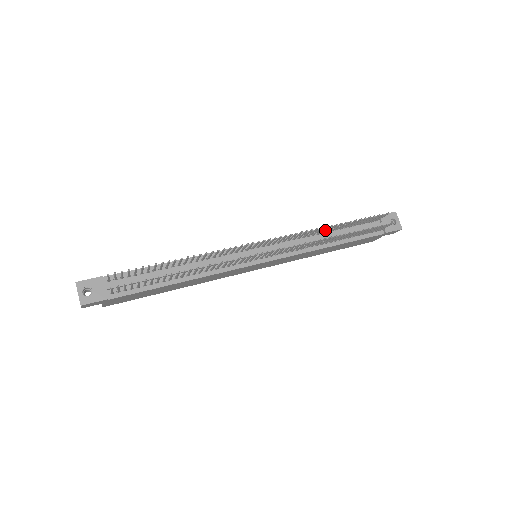
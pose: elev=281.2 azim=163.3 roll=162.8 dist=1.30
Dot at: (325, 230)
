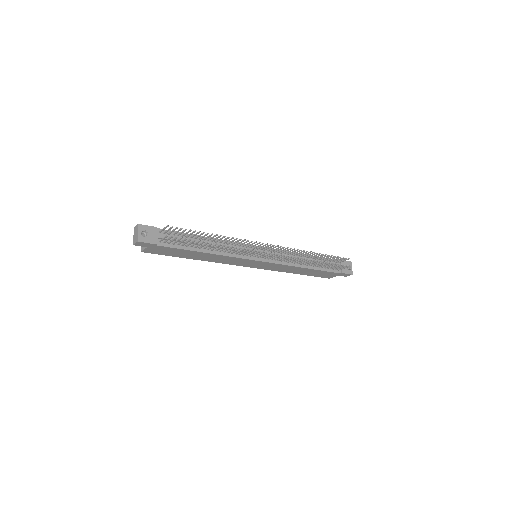
Dot at: (307, 255)
